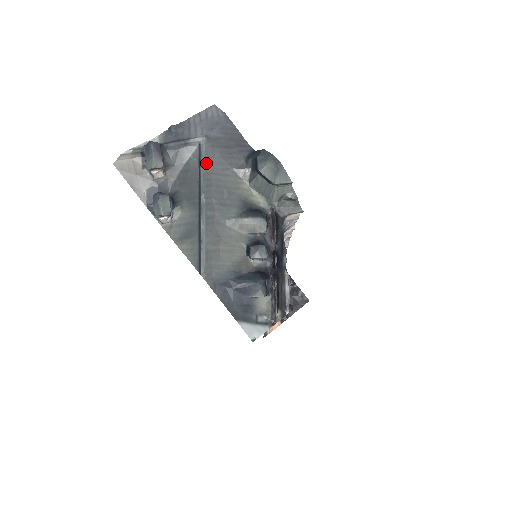
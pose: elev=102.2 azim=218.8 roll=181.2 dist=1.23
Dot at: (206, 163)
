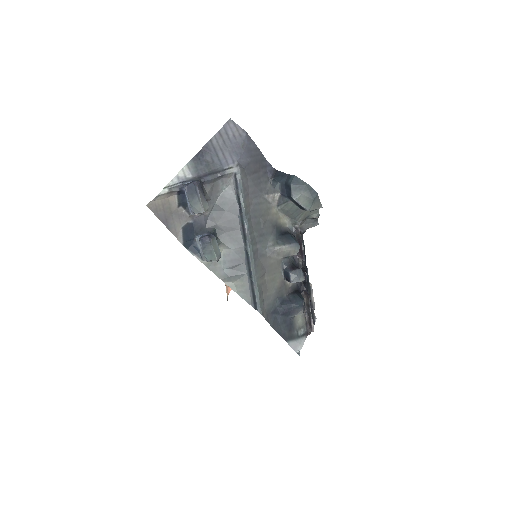
Dot at: (244, 196)
